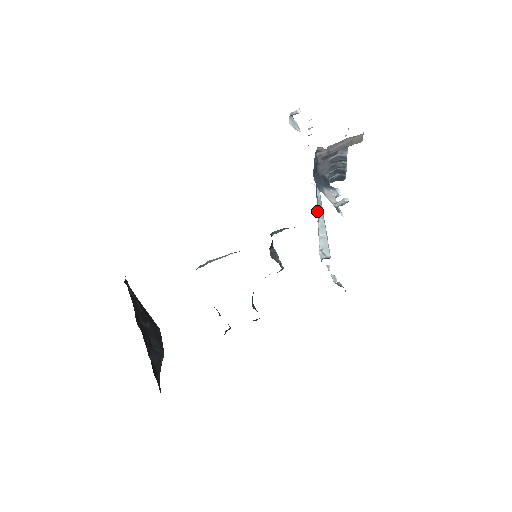
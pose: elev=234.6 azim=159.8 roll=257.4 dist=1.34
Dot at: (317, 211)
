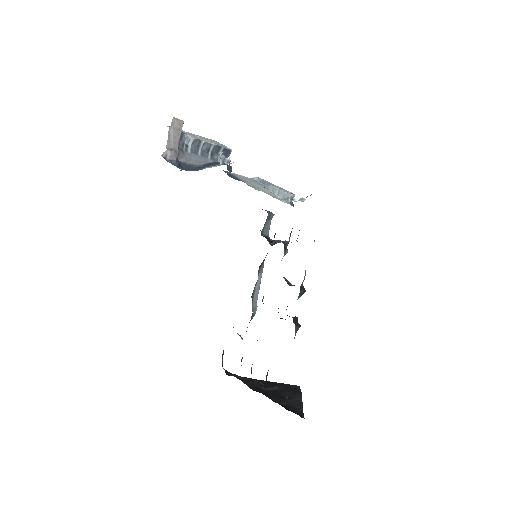
Dot at: (251, 186)
